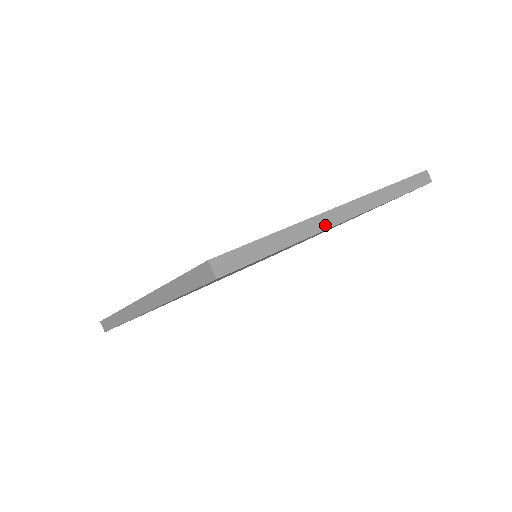
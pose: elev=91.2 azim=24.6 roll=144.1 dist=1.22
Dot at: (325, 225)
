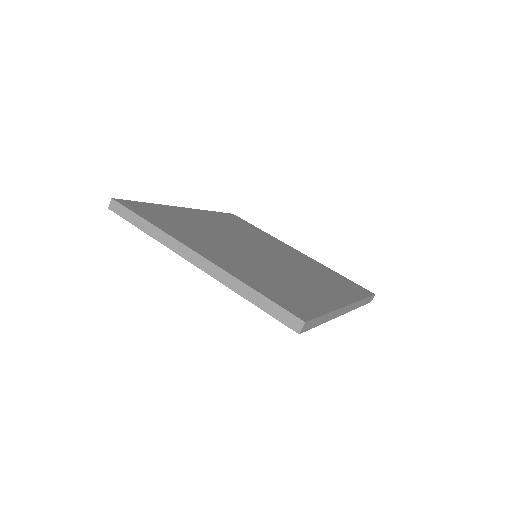
Dot at: (337, 315)
